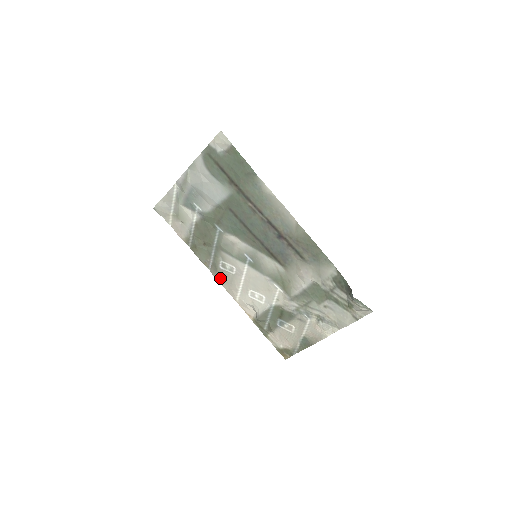
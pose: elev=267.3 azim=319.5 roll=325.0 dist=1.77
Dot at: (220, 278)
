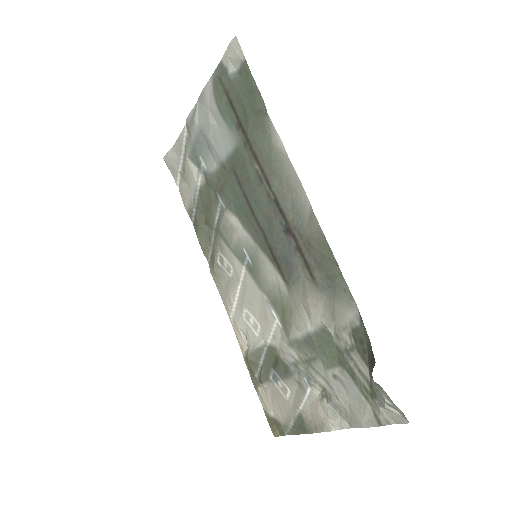
Dot at: (216, 278)
